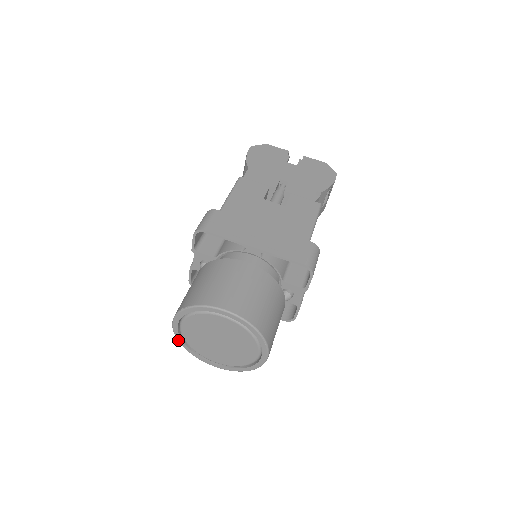
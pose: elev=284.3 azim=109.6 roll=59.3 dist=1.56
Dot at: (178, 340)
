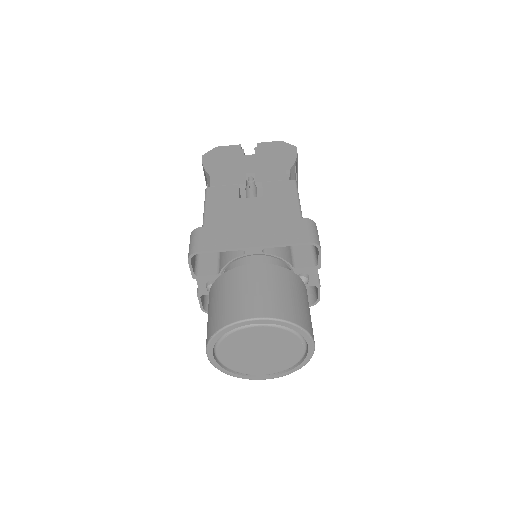
Dot at: occluded
